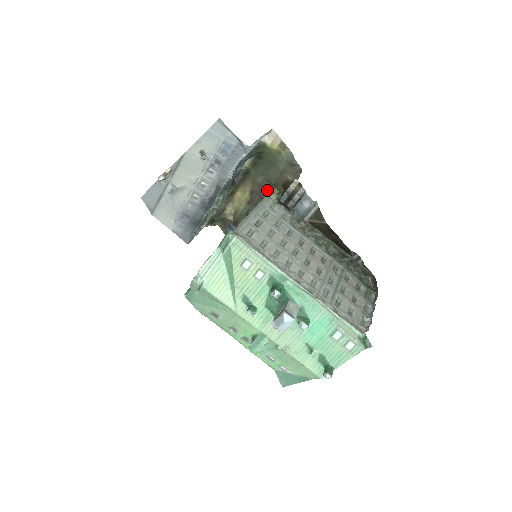
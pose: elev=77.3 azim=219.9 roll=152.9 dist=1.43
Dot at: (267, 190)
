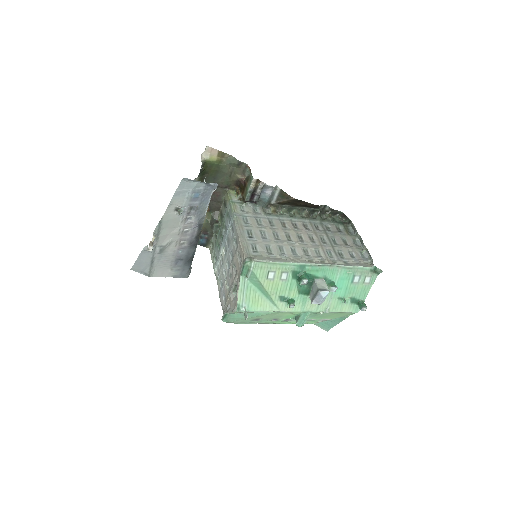
Dot at: (221, 194)
